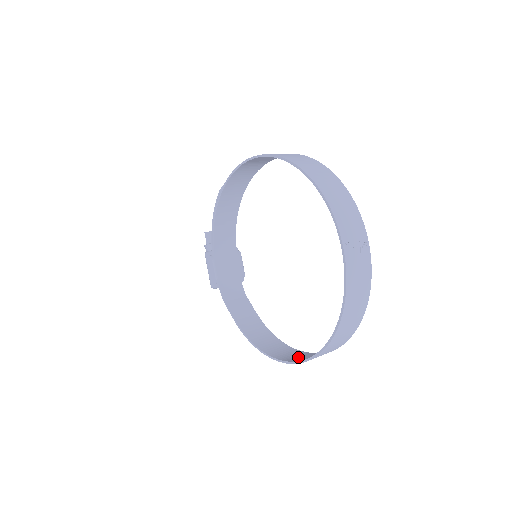
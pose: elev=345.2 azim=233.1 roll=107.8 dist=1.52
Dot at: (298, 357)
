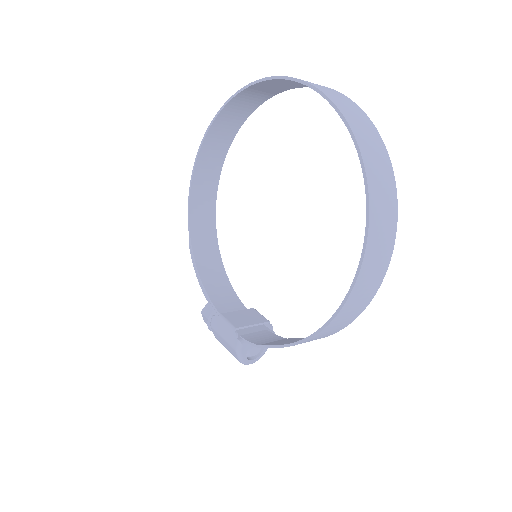
Dot at: (369, 268)
